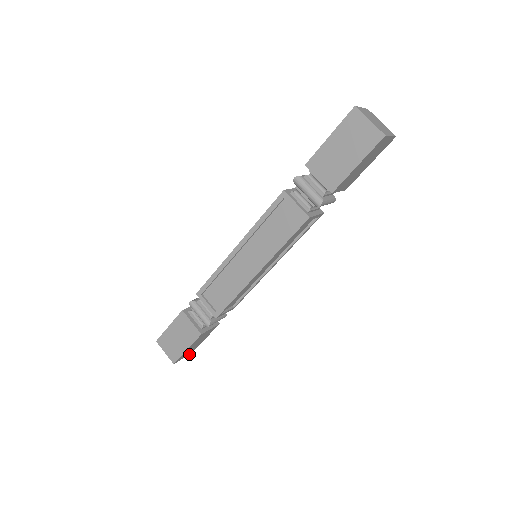
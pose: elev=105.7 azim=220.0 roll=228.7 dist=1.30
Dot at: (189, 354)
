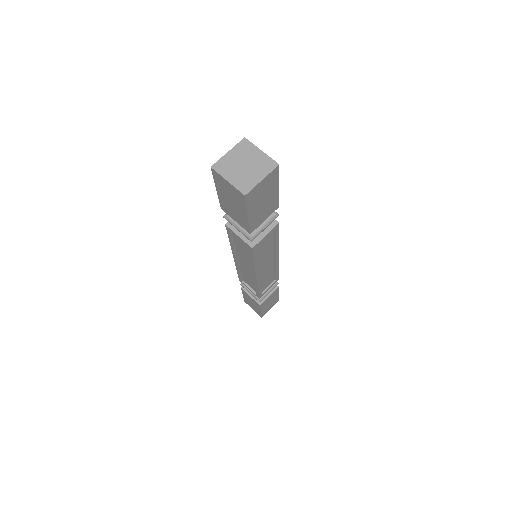
Dot at: occluded
